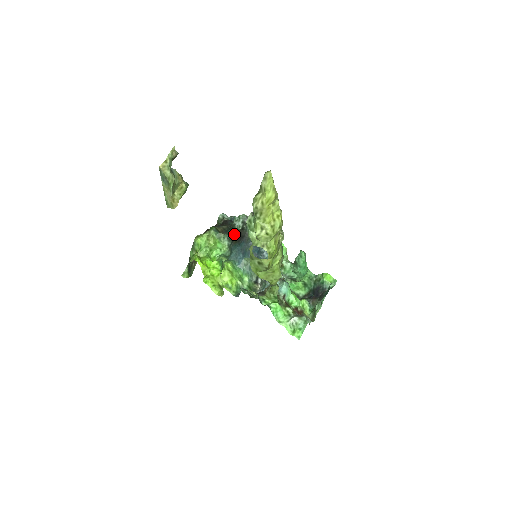
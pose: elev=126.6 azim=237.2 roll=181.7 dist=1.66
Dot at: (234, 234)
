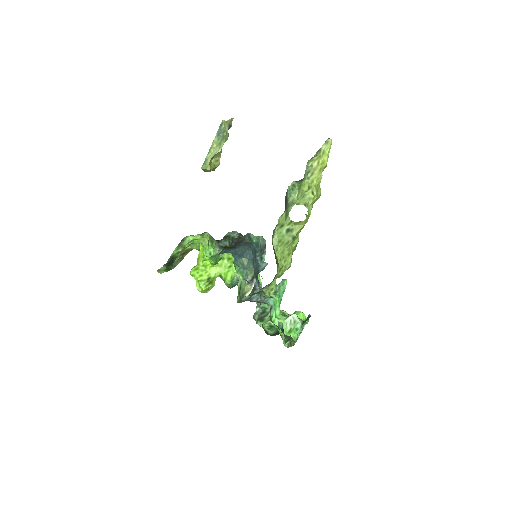
Dot at: (228, 242)
